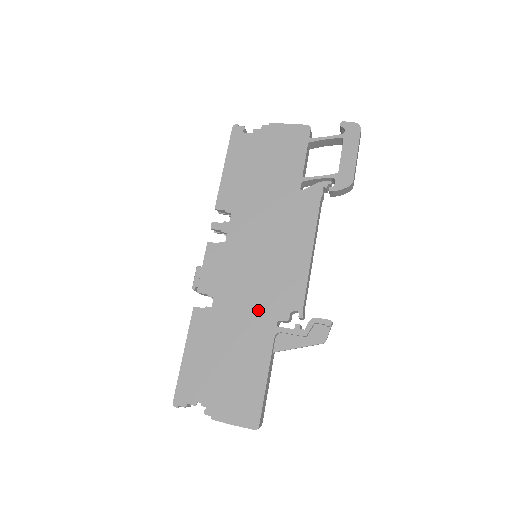
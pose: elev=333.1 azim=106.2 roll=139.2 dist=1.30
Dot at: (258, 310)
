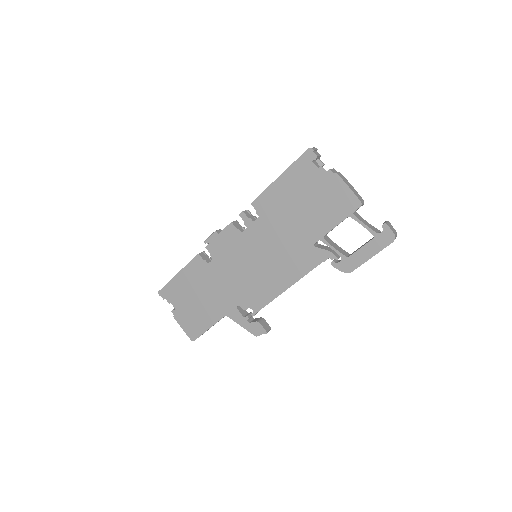
Dot at: (232, 290)
